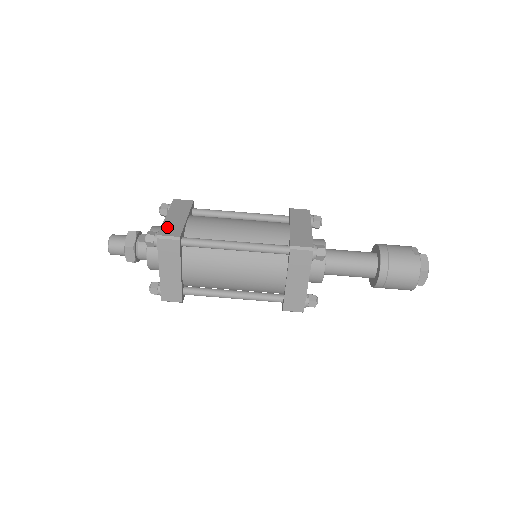
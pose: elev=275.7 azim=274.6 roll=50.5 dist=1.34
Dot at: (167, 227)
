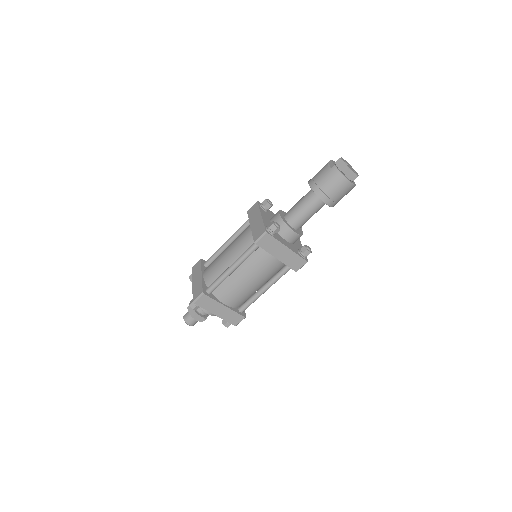
Dot at: (195, 292)
